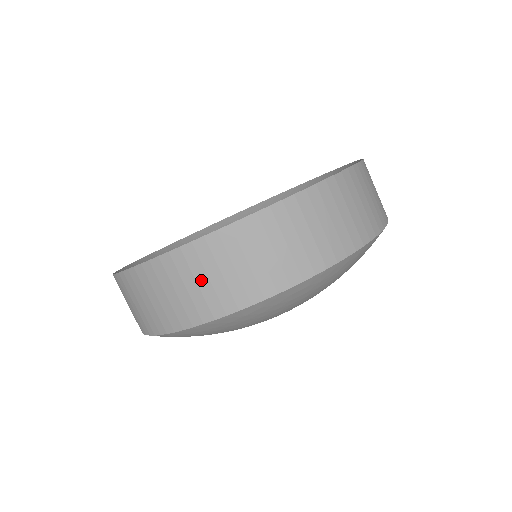
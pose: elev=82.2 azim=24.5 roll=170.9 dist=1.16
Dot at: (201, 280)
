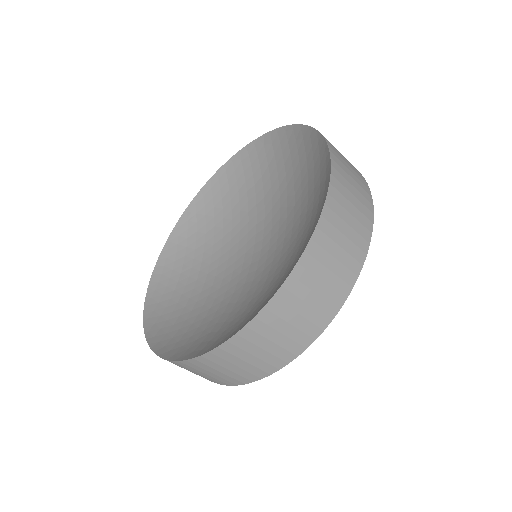
Dot at: occluded
